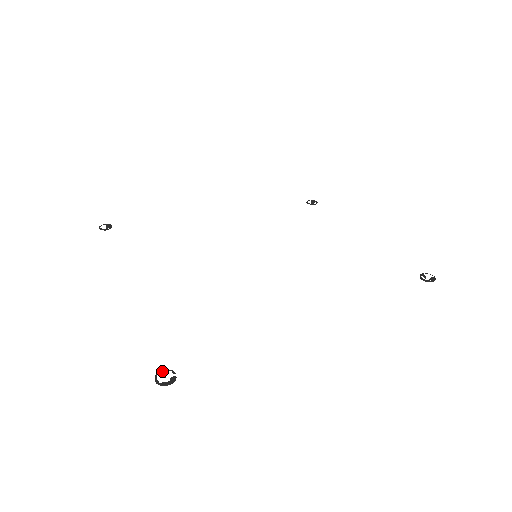
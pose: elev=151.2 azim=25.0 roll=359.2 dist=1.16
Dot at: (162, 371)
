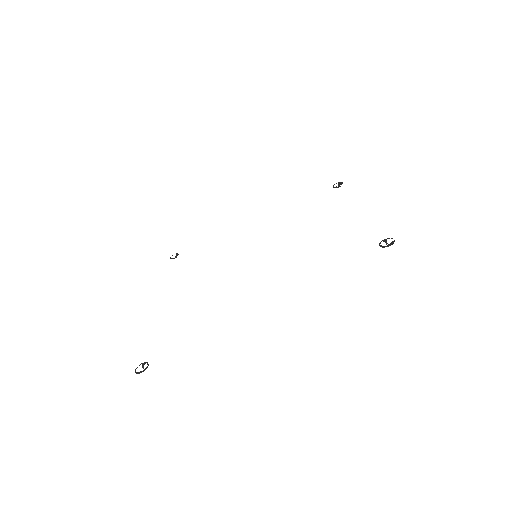
Dot at: (143, 364)
